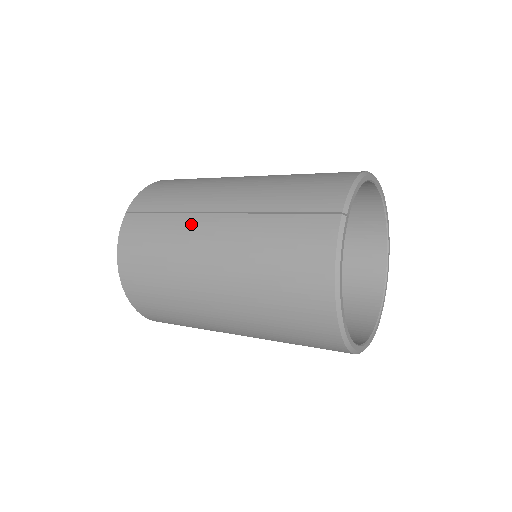
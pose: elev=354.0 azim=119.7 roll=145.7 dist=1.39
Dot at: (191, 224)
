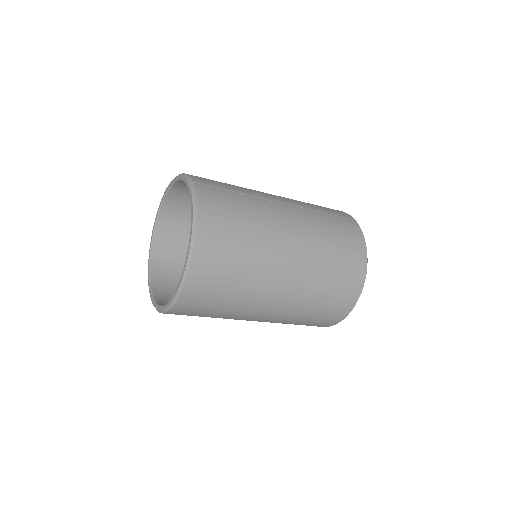
Dot at: (266, 204)
